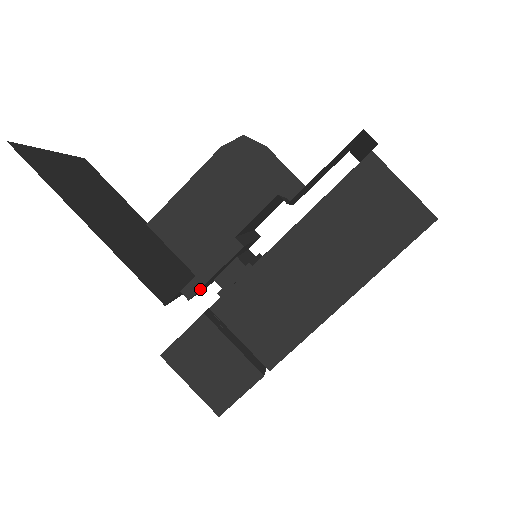
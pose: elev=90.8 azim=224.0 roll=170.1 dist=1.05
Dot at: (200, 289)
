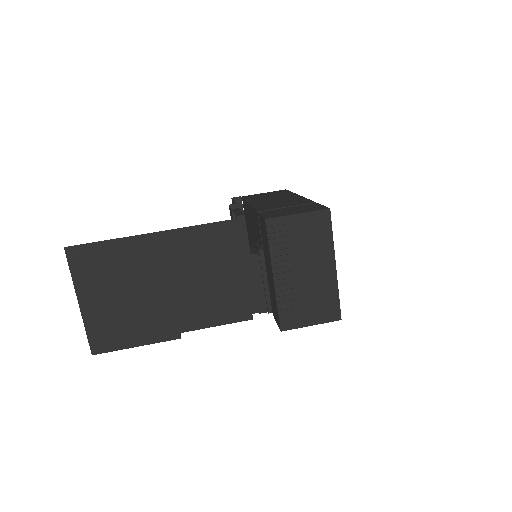
Dot at: occluded
